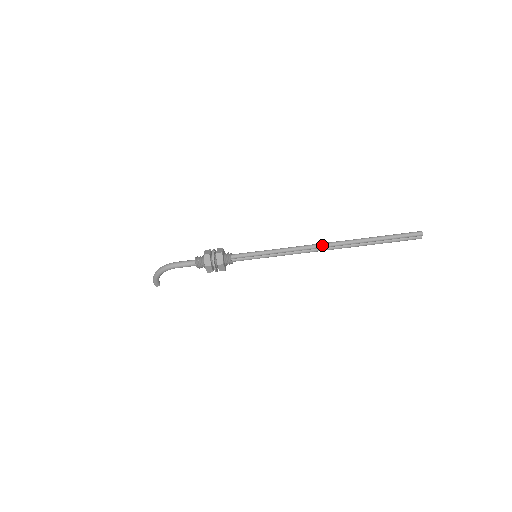
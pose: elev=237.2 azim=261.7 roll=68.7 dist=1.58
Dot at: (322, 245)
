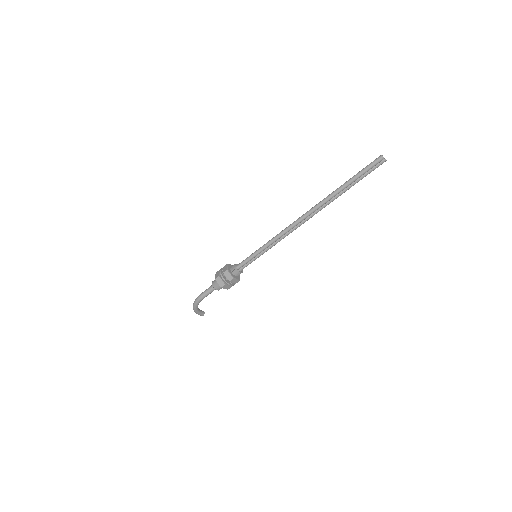
Dot at: (301, 218)
